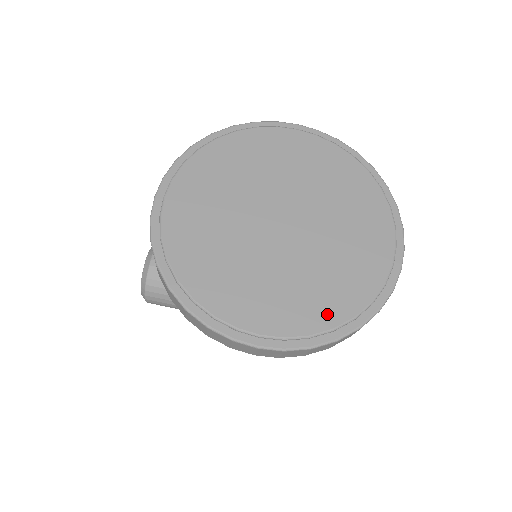
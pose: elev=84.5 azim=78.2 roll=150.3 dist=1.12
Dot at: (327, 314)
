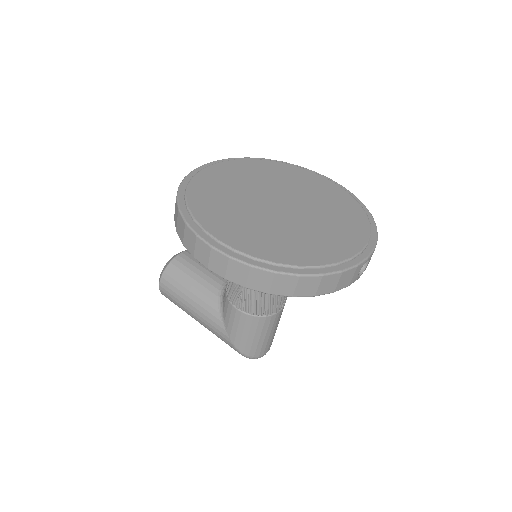
Dot at: (277, 254)
